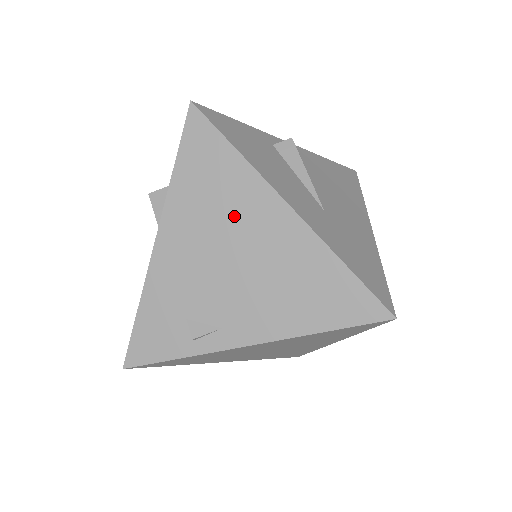
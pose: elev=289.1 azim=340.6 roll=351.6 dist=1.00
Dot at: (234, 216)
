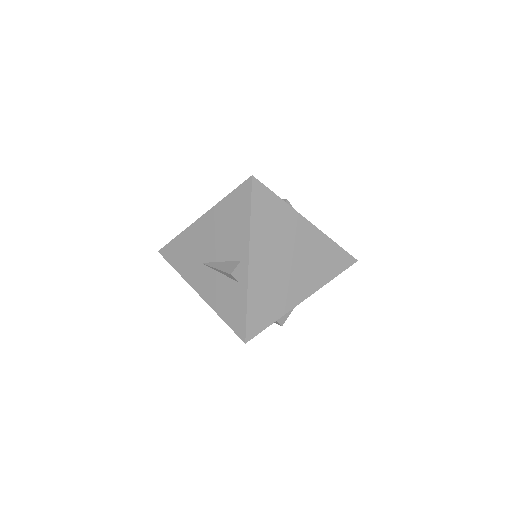
Dot at: occluded
